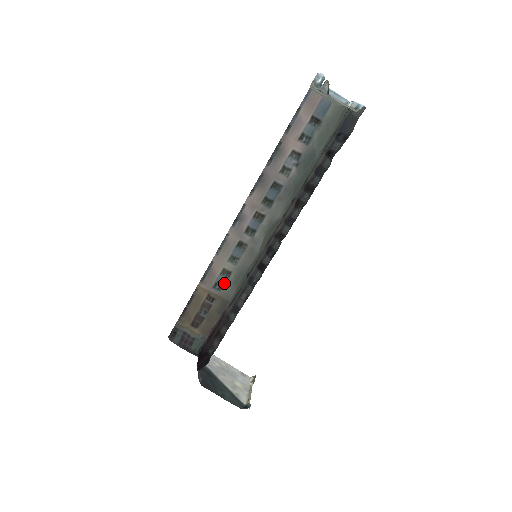
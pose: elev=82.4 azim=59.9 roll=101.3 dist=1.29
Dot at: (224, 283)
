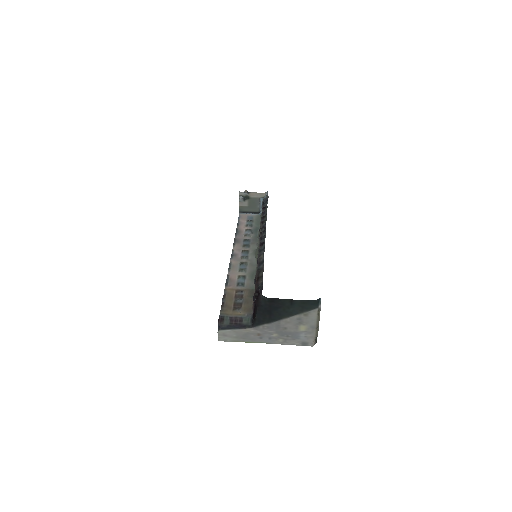
Dot at: (244, 282)
